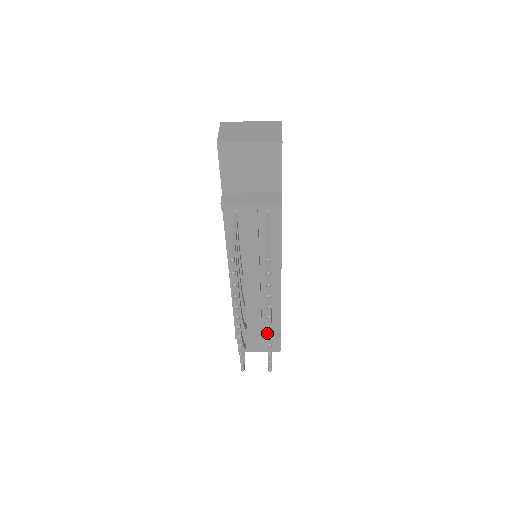
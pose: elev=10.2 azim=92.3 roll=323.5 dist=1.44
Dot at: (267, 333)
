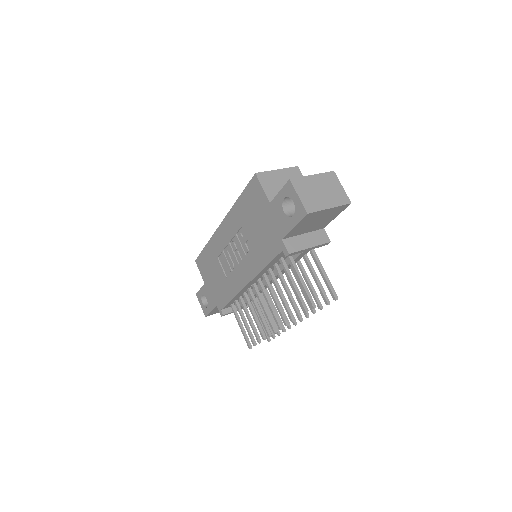
Dot at: (247, 305)
